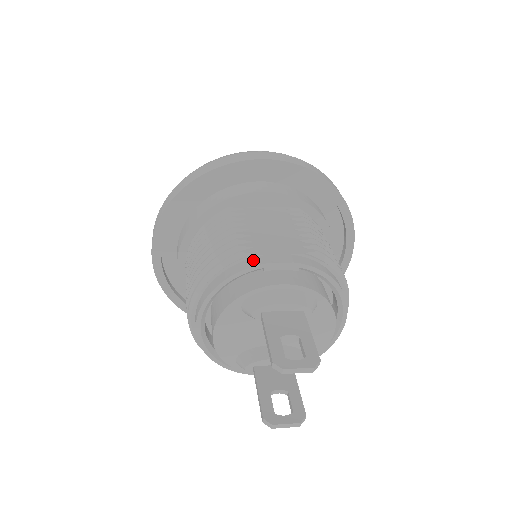
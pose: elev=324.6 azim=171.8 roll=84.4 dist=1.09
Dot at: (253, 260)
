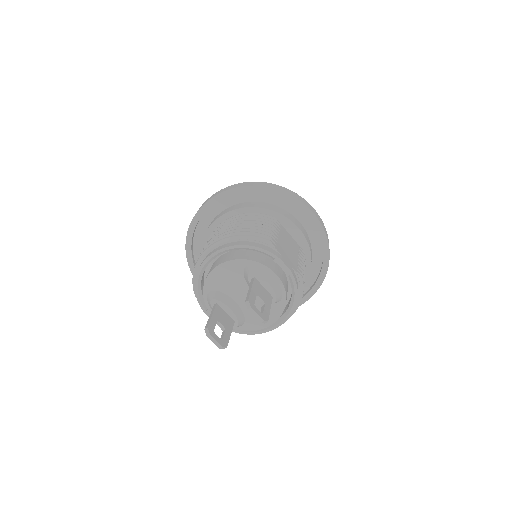
Dot at: (273, 250)
